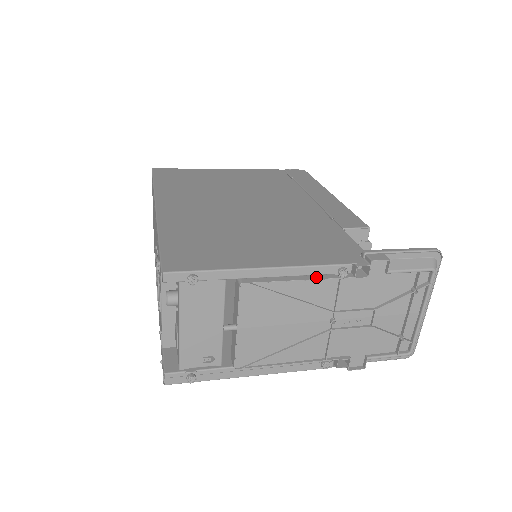
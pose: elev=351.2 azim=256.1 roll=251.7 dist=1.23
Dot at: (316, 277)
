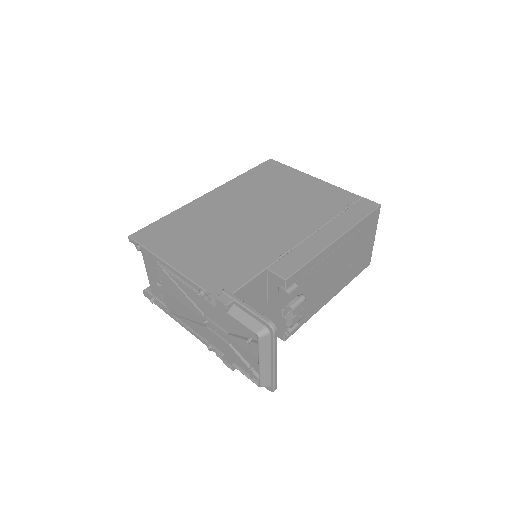
Dot at: (191, 286)
